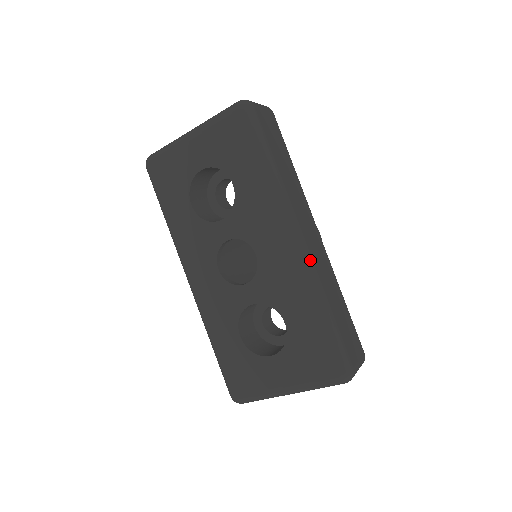
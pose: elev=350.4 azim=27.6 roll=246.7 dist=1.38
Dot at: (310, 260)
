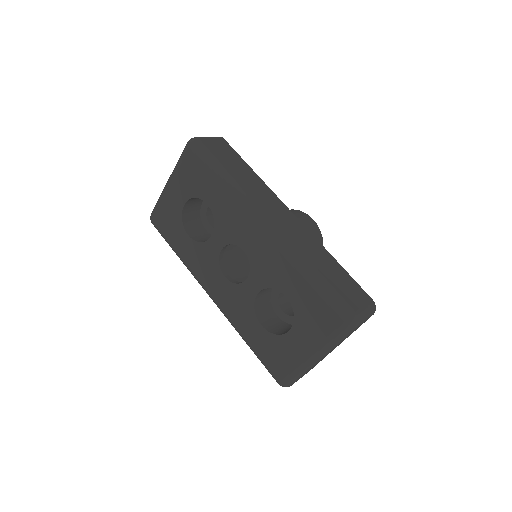
Dot at: (283, 235)
